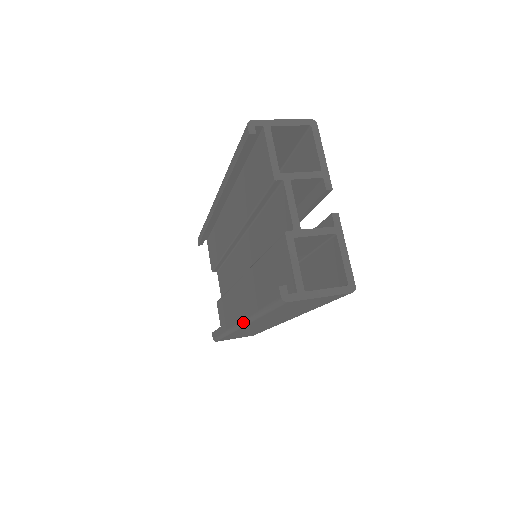
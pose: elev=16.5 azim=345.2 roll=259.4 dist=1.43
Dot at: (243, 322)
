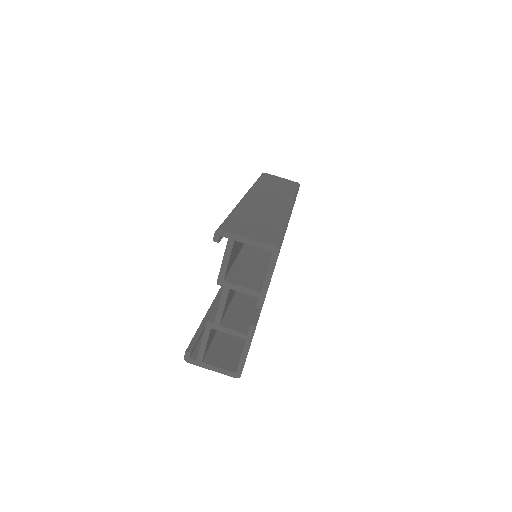
Dot at: occluded
